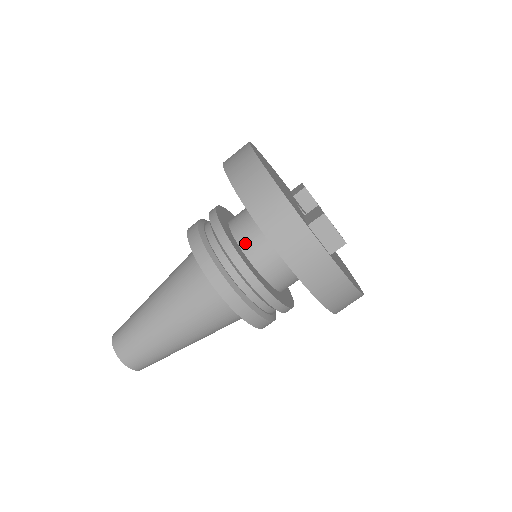
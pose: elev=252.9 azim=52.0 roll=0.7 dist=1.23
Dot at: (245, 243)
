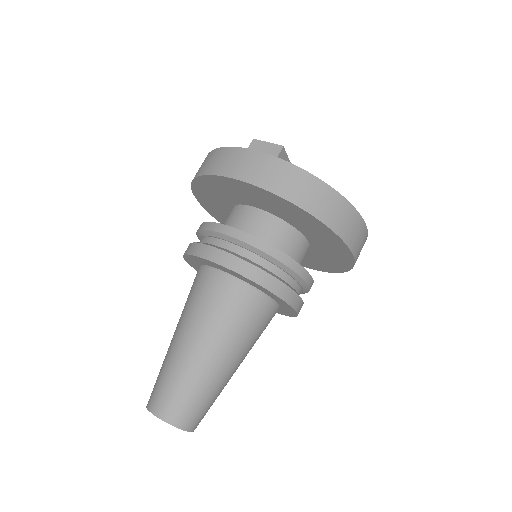
Dot at: occluded
